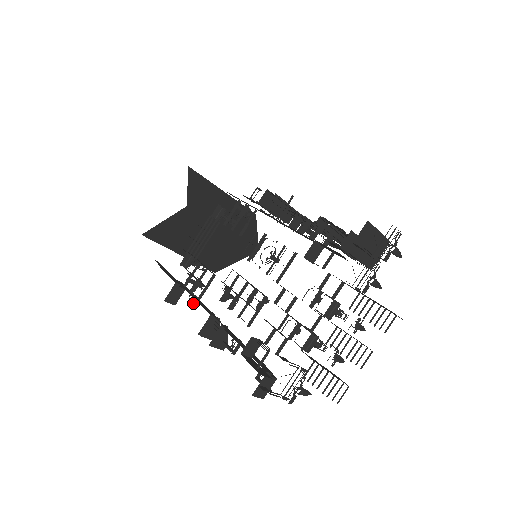
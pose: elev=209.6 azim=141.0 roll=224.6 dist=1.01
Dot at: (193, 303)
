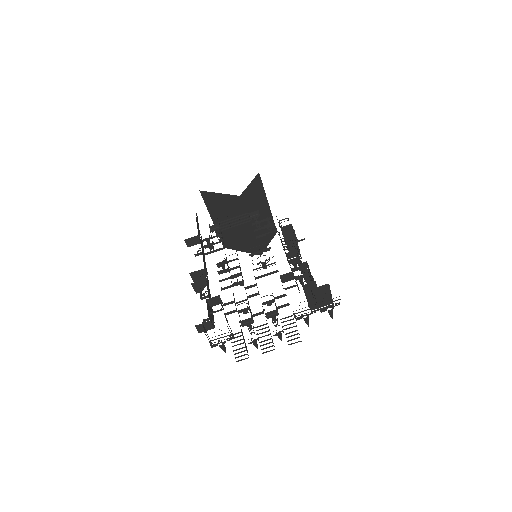
Dot at: (199, 254)
